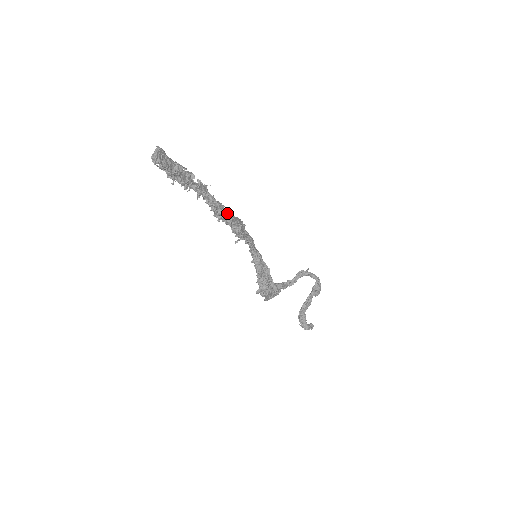
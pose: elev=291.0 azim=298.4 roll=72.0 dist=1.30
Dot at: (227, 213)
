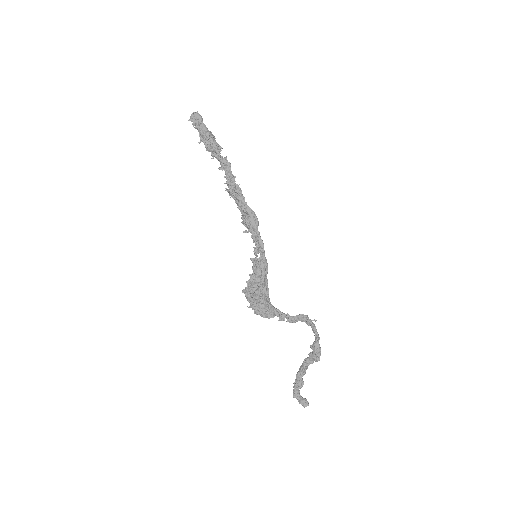
Dot at: (234, 192)
